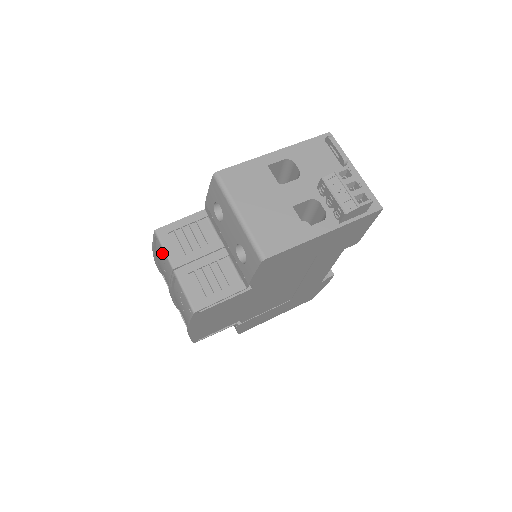
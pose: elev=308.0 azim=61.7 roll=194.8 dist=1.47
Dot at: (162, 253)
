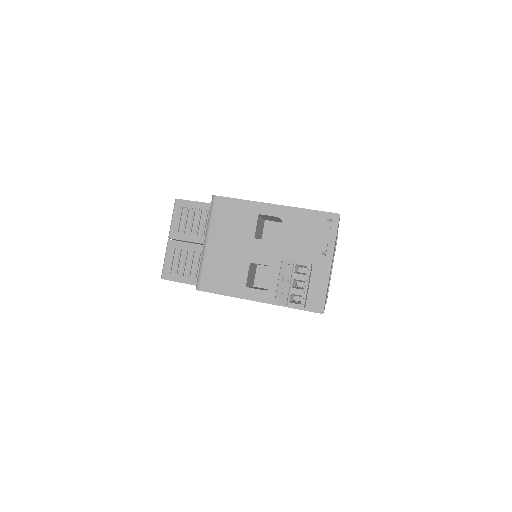
Dot at: occluded
